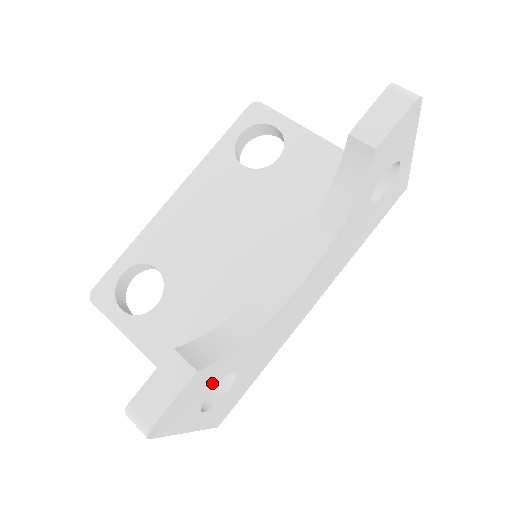
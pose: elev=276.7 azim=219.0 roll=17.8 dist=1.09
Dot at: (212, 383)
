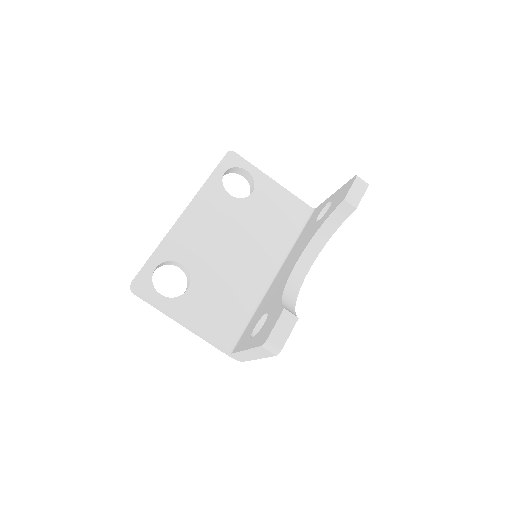
Dot at: occluded
